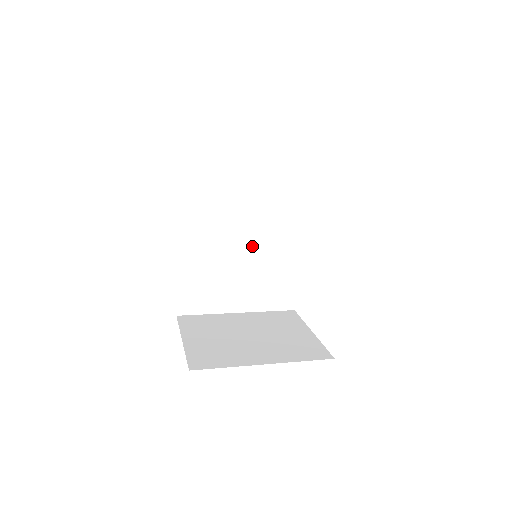
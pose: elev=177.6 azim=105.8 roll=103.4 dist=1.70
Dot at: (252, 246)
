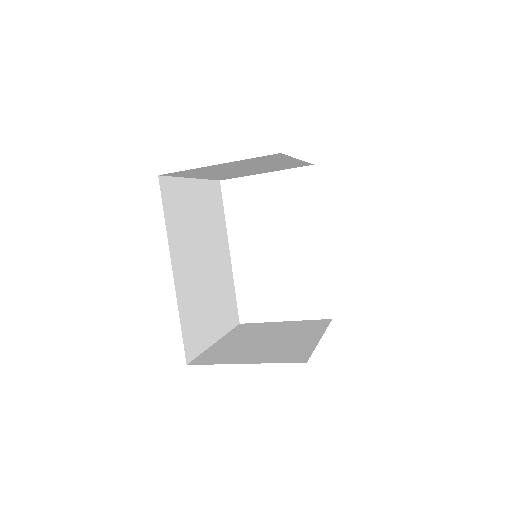
Dot at: (210, 266)
